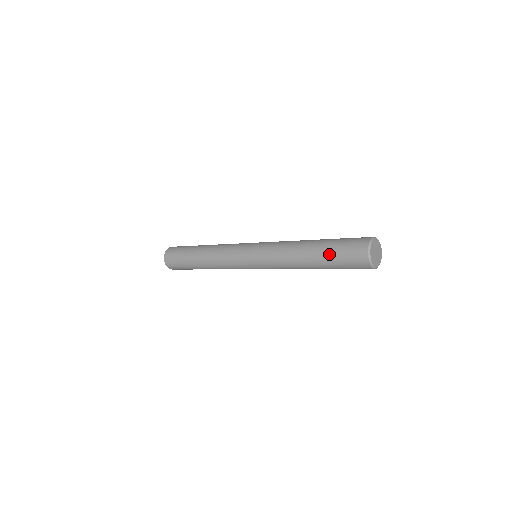
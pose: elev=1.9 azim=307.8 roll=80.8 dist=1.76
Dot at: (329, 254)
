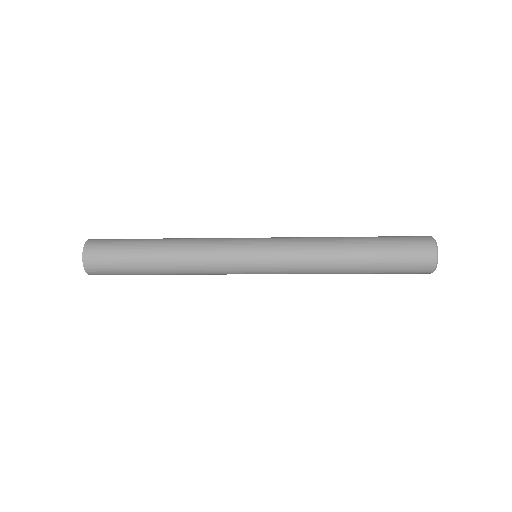
Dot at: (383, 240)
